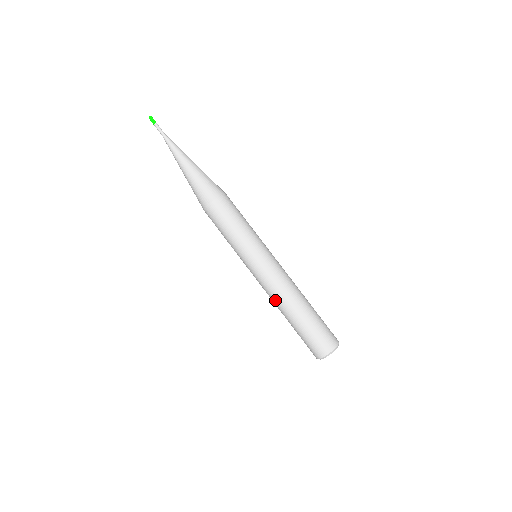
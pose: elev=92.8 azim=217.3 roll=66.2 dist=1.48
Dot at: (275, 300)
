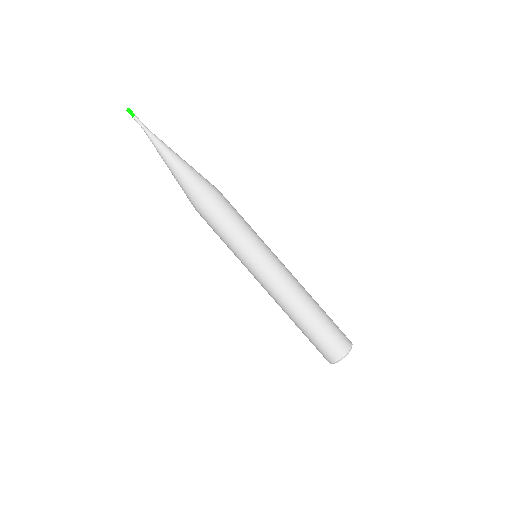
Dot at: (289, 296)
